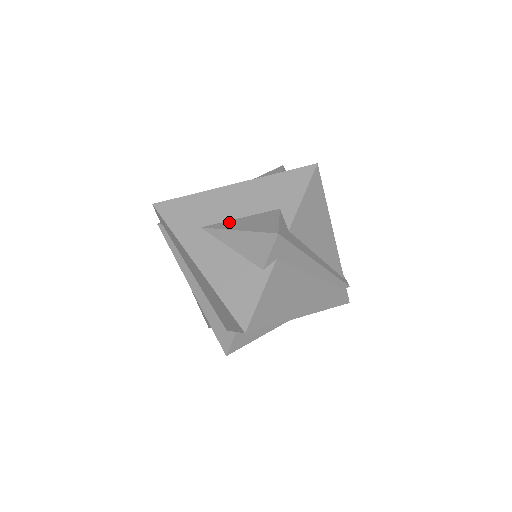
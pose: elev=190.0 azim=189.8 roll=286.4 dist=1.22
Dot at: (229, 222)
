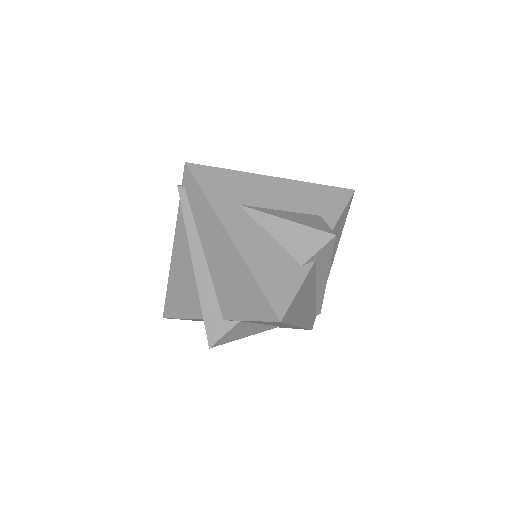
Dot at: (272, 210)
